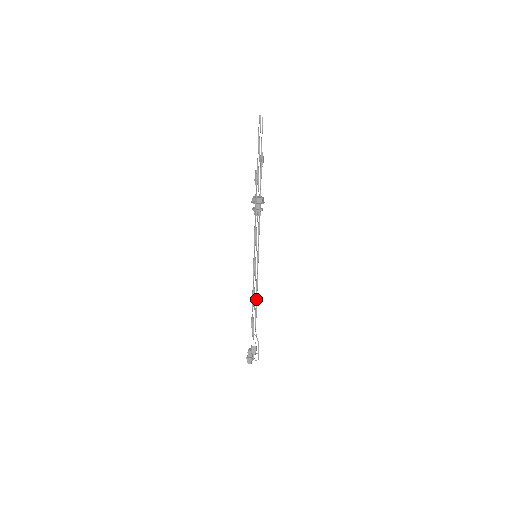
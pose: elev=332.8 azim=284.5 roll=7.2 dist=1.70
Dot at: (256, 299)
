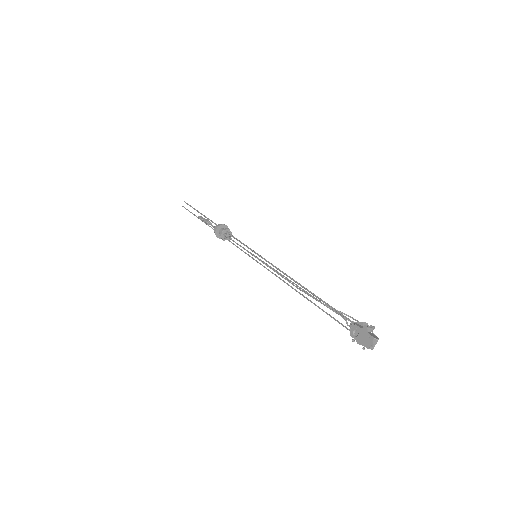
Dot at: (295, 281)
